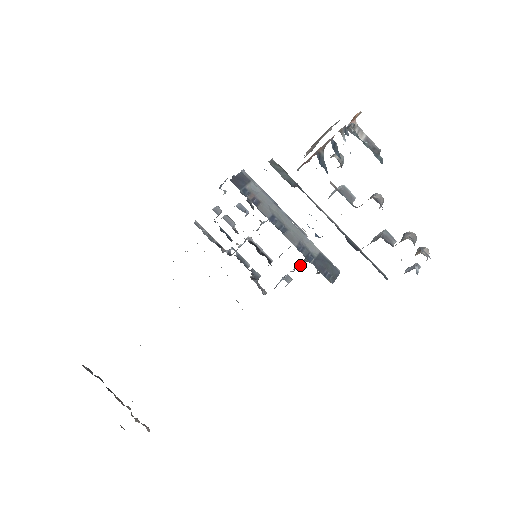
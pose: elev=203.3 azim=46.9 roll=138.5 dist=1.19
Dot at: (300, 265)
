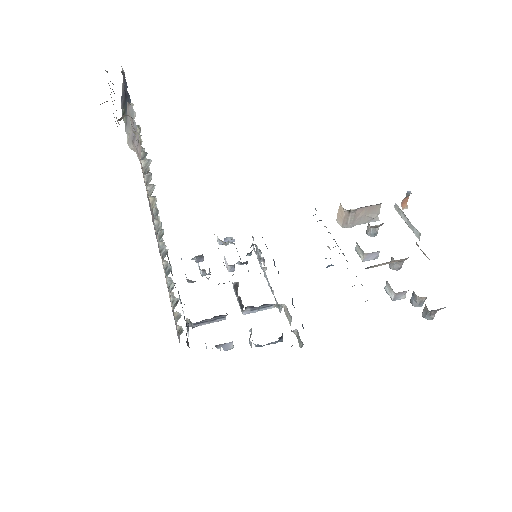
Dot at: occluded
